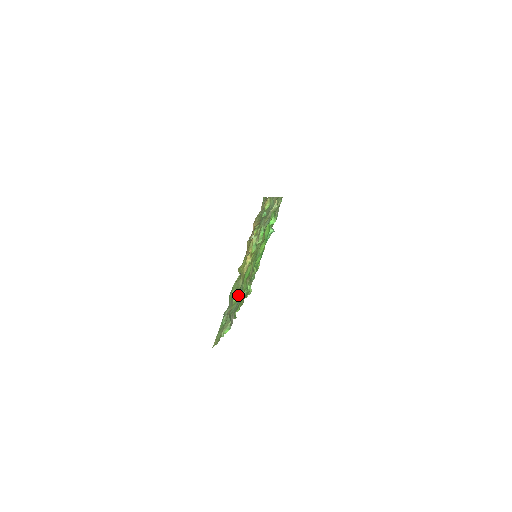
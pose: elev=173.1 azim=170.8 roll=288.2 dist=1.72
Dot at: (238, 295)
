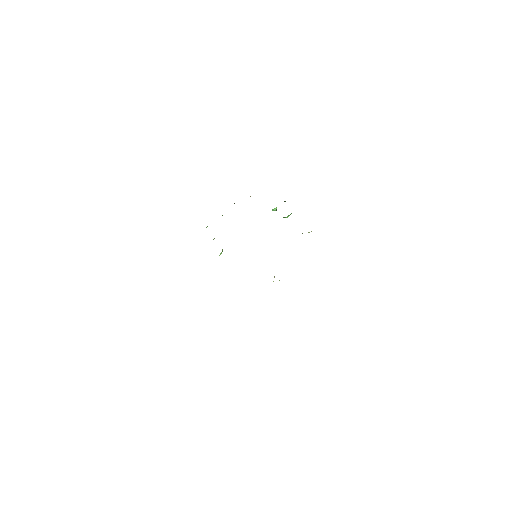
Dot at: occluded
